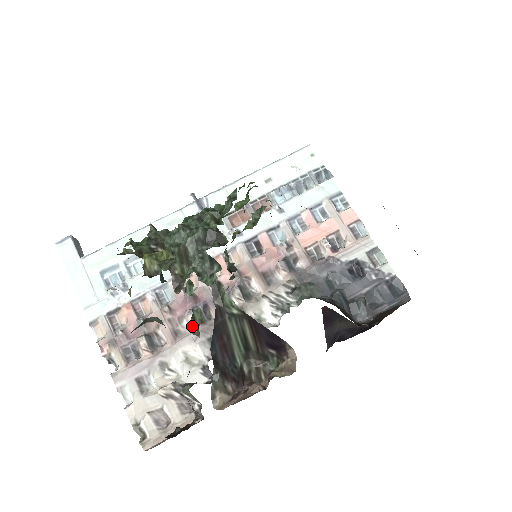
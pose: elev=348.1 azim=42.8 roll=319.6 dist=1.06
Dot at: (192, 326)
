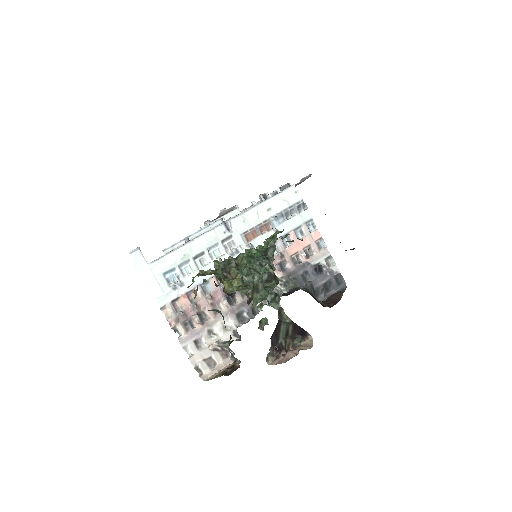
Dot at: (259, 325)
